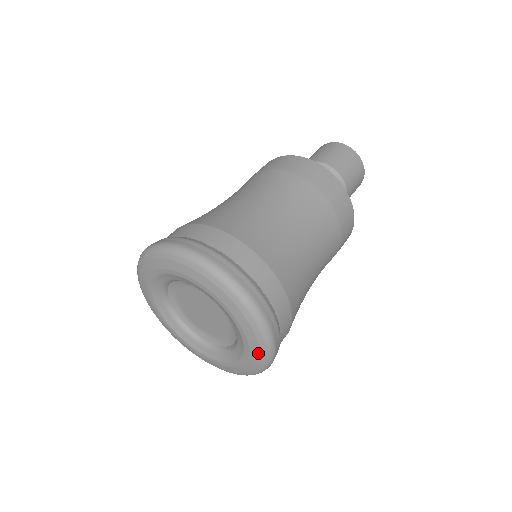
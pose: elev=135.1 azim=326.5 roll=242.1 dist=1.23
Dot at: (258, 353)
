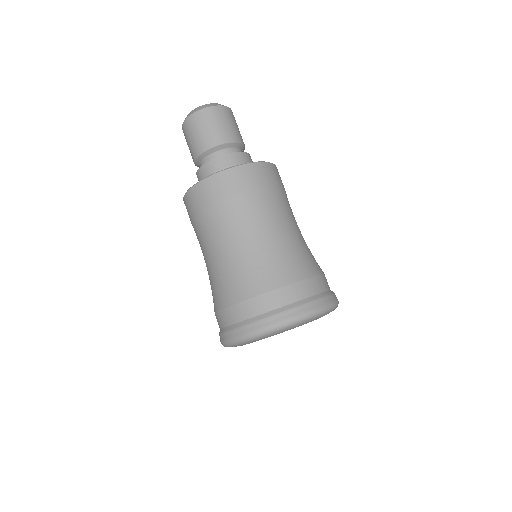
Dot at: occluded
